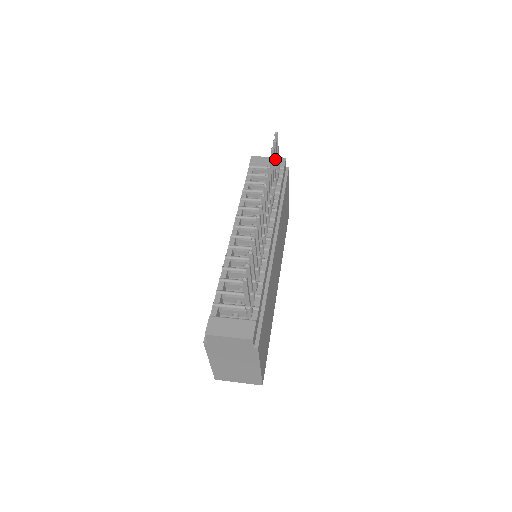
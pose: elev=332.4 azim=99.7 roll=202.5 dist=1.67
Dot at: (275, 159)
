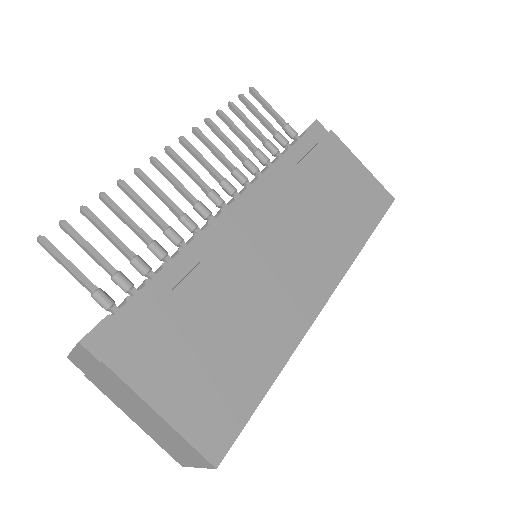
Dot at: (260, 119)
